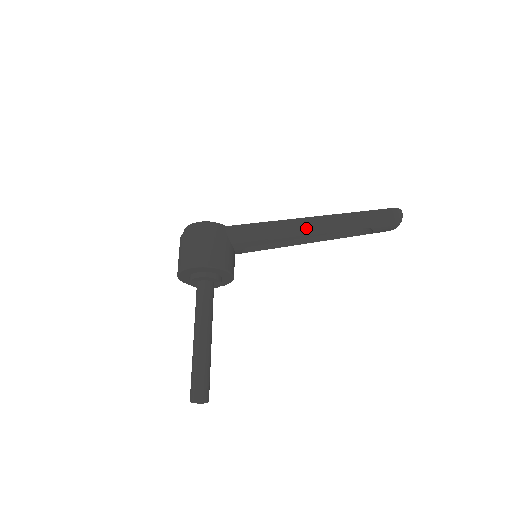
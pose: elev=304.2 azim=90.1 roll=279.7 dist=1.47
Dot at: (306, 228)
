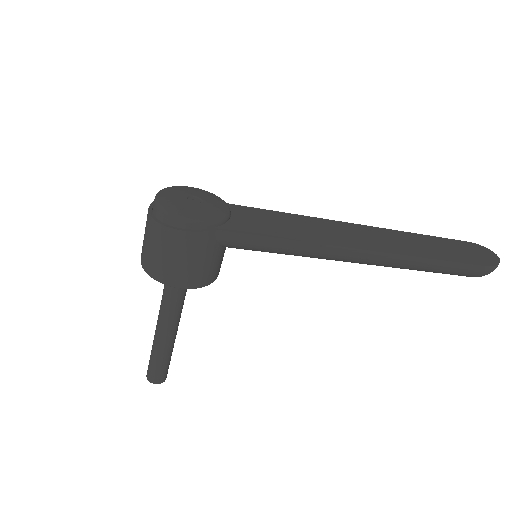
Dot at: (339, 258)
